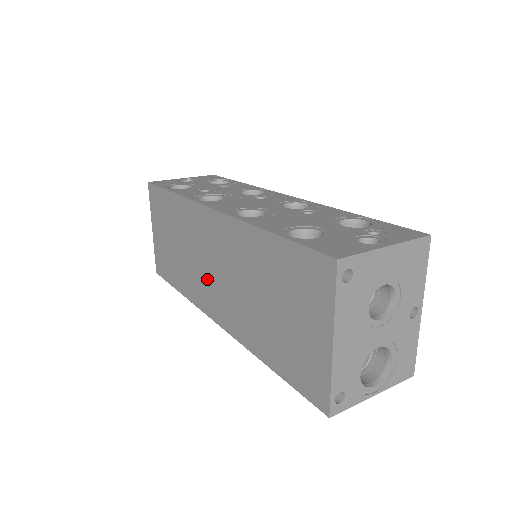
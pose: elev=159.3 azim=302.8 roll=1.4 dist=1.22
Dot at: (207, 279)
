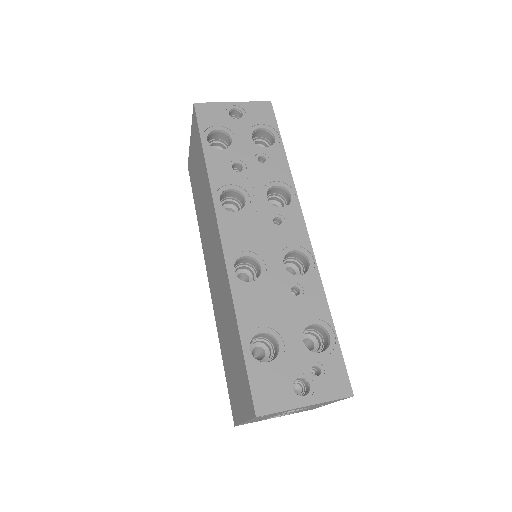
Dot at: (209, 254)
